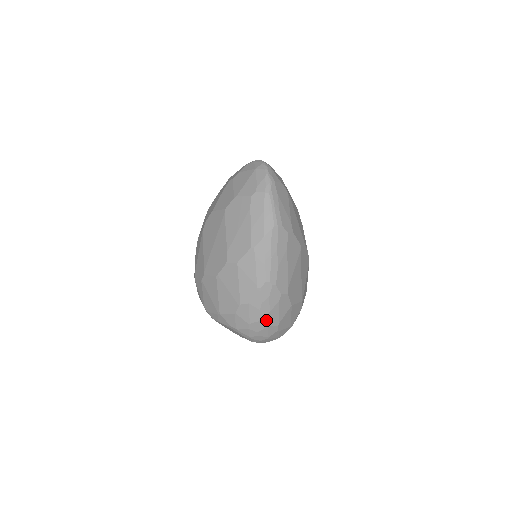
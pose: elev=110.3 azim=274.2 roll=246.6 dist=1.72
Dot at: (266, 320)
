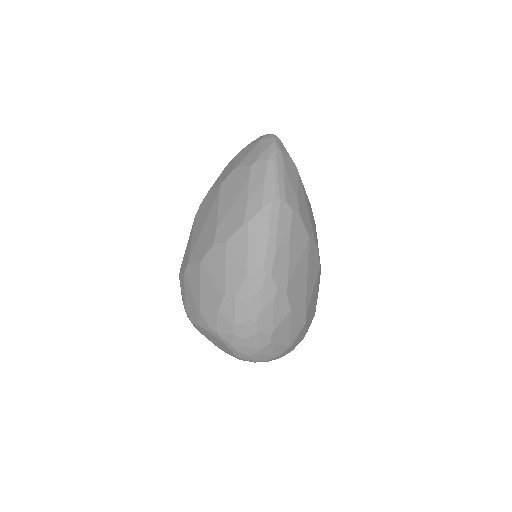
Dot at: (256, 323)
